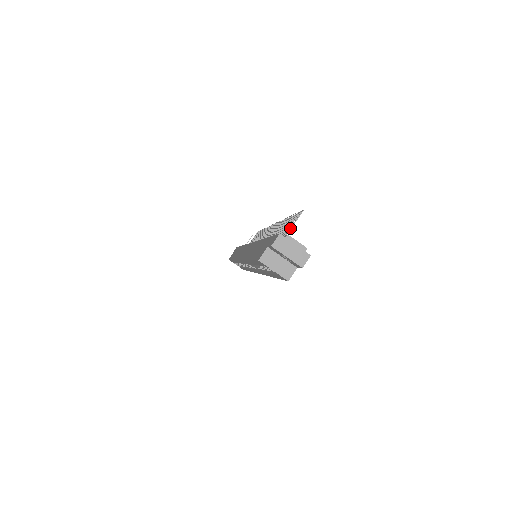
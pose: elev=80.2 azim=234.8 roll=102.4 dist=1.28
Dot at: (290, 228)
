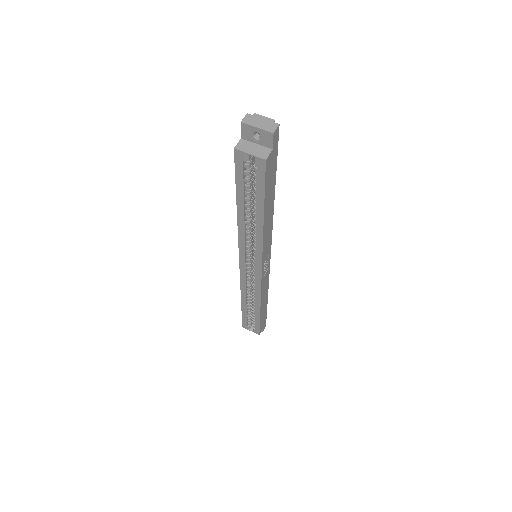
Dot at: occluded
